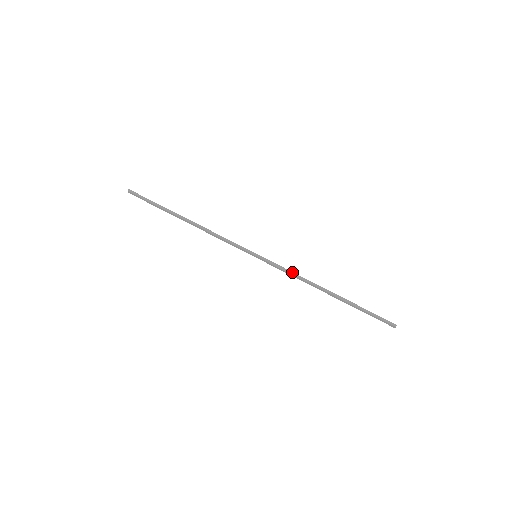
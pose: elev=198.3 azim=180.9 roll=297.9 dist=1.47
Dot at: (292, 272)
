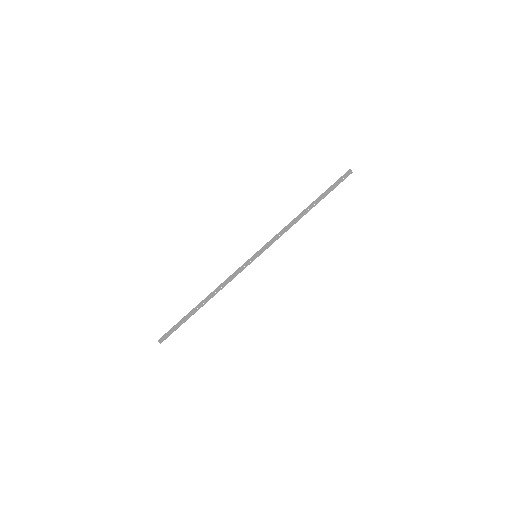
Dot at: (279, 232)
